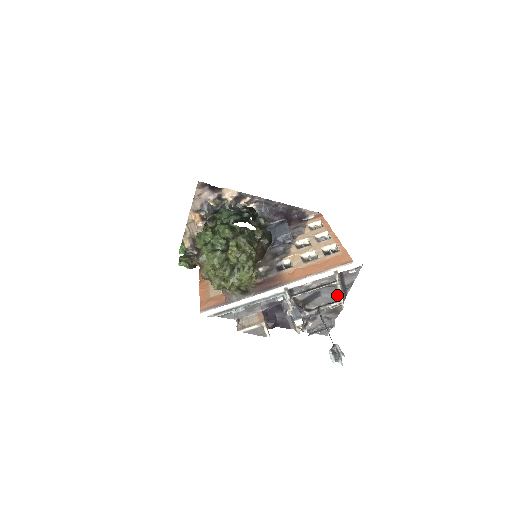
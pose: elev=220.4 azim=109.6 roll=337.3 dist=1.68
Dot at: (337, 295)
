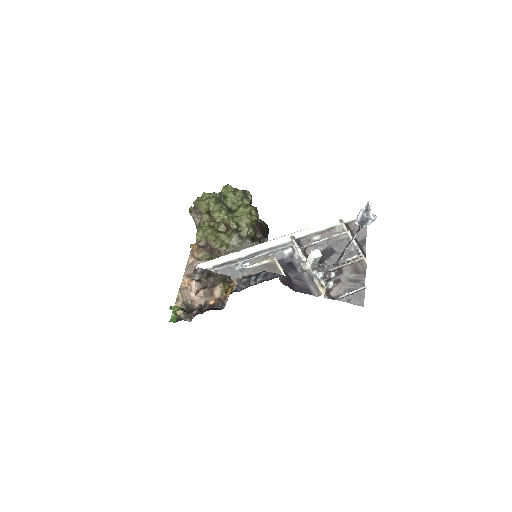
Dot at: (354, 251)
